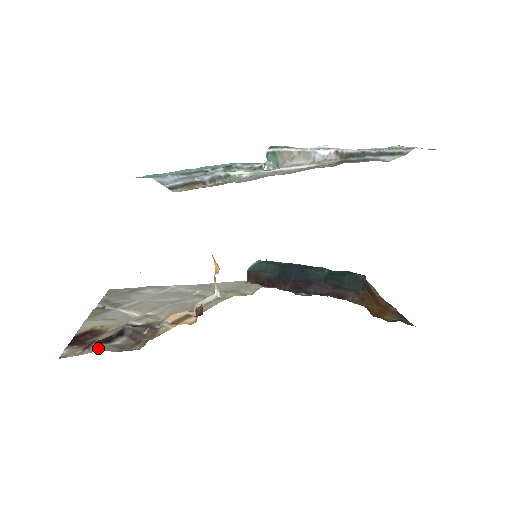
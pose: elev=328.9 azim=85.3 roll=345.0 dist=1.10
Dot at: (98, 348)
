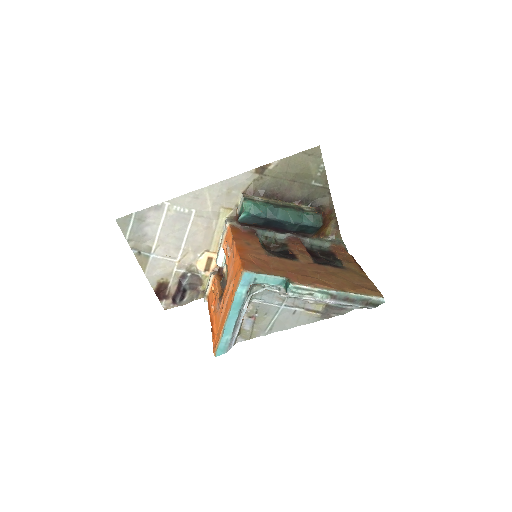
Dot at: (182, 305)
